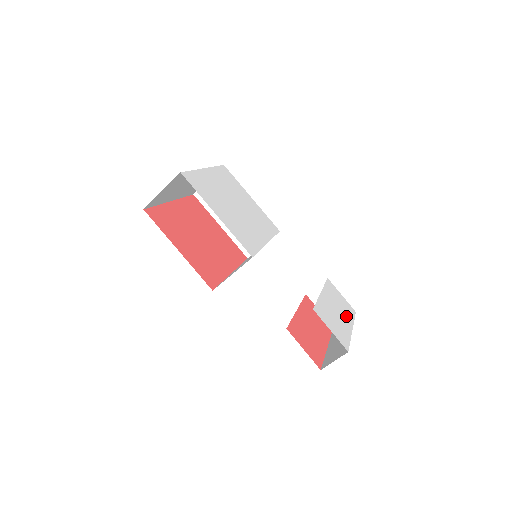
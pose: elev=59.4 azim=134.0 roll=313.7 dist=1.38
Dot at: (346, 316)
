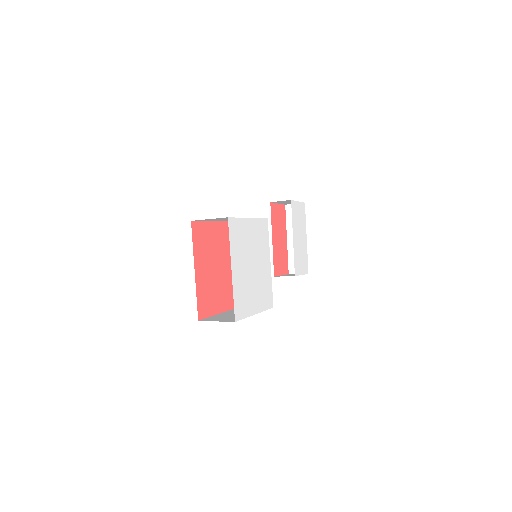
Dot at: (303, 229)
